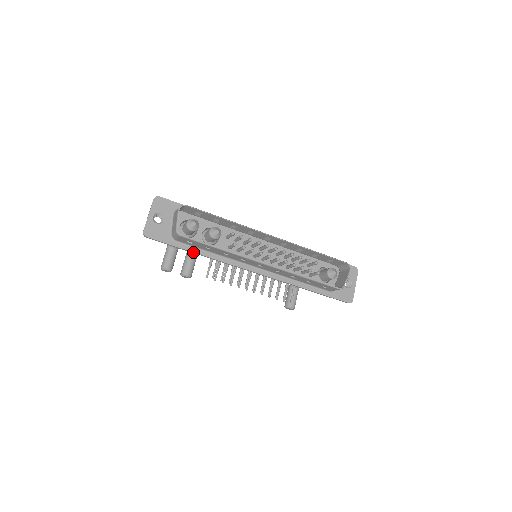
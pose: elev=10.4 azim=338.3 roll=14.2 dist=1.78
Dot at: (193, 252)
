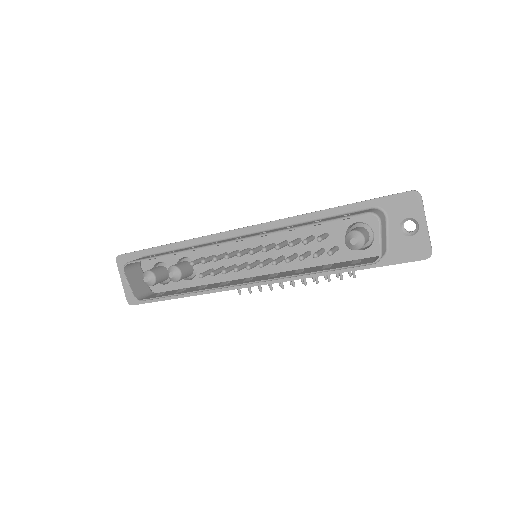
Dot at: occluded
